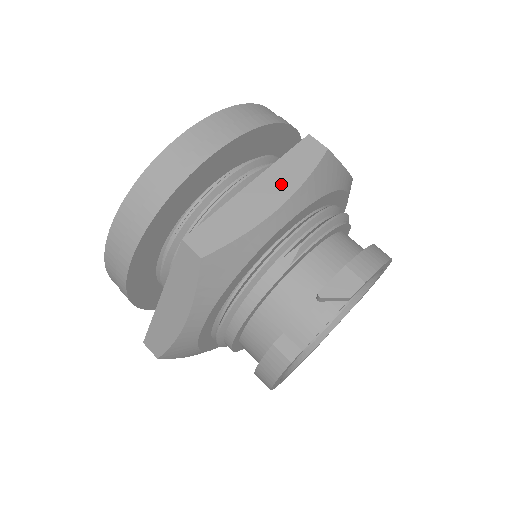
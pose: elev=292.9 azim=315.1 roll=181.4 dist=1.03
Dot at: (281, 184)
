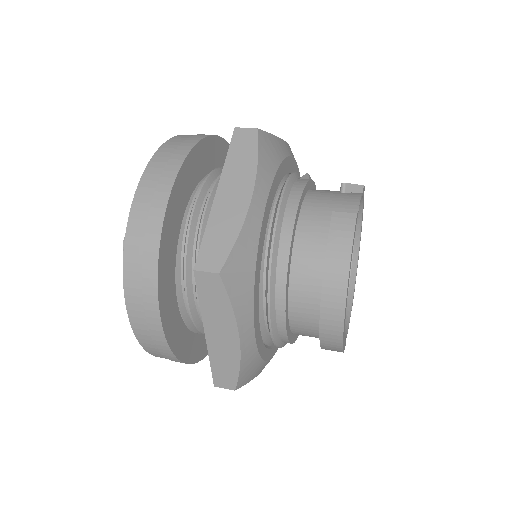
Dot at: occluded
